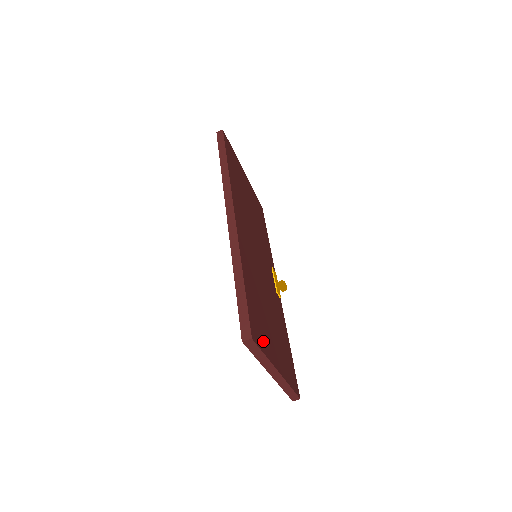
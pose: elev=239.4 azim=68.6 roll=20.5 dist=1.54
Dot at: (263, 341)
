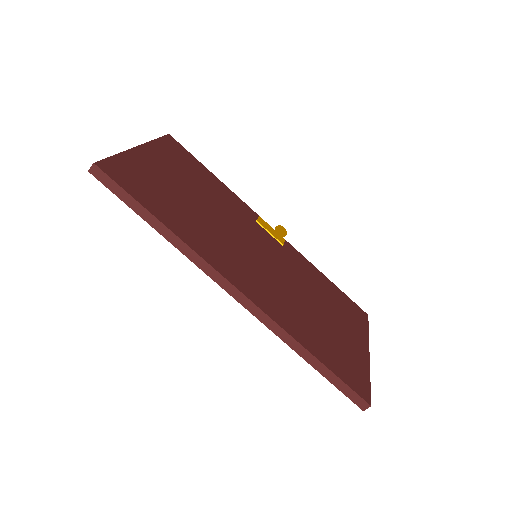
Dot at: (359, 370)
